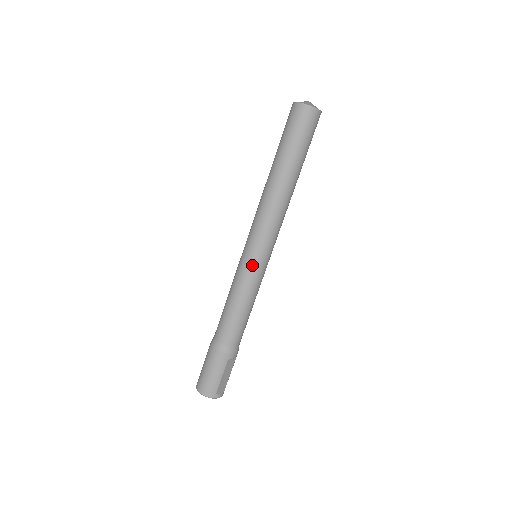
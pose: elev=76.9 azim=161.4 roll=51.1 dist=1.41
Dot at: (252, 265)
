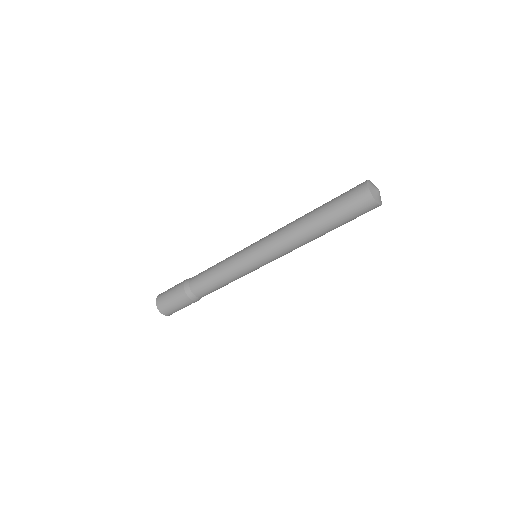
Dot at: (251, 268)
